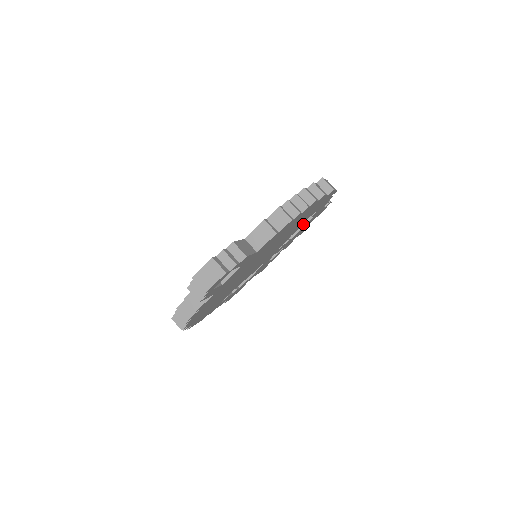
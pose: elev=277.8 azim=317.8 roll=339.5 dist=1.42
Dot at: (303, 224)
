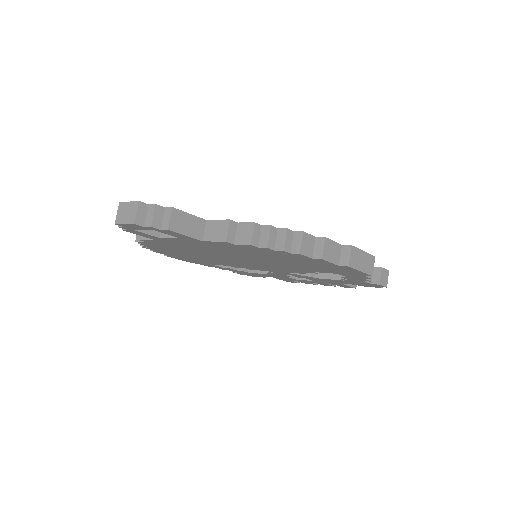
Dot at: (337, 277)
